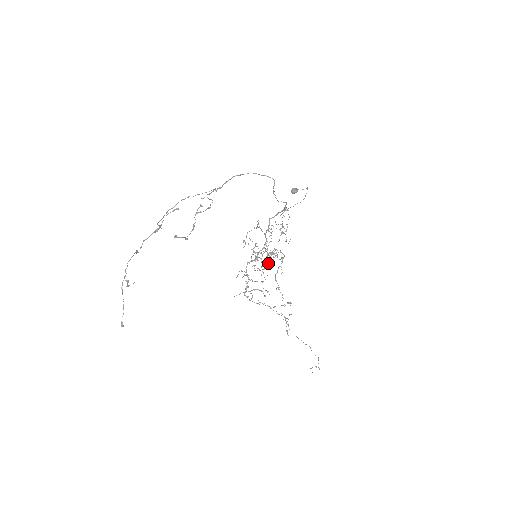
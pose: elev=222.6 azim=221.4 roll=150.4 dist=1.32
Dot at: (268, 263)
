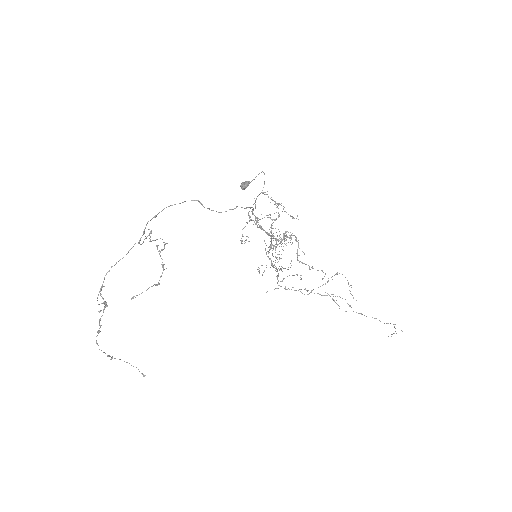
Dot at: occluded
